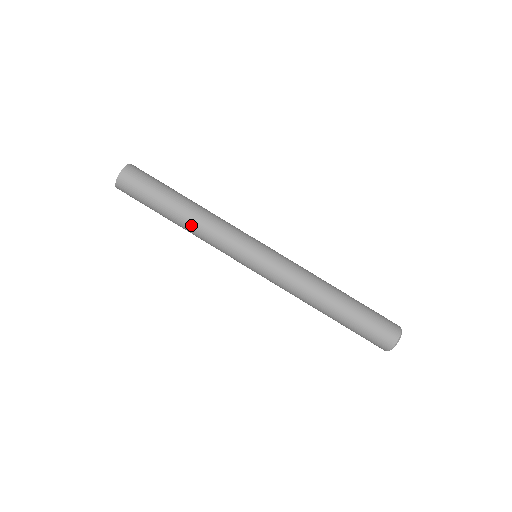
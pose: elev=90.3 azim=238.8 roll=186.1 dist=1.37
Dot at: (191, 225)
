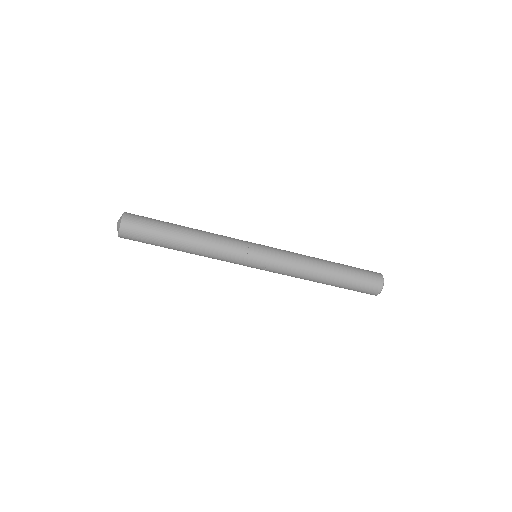
Dot at: (195, 254)
